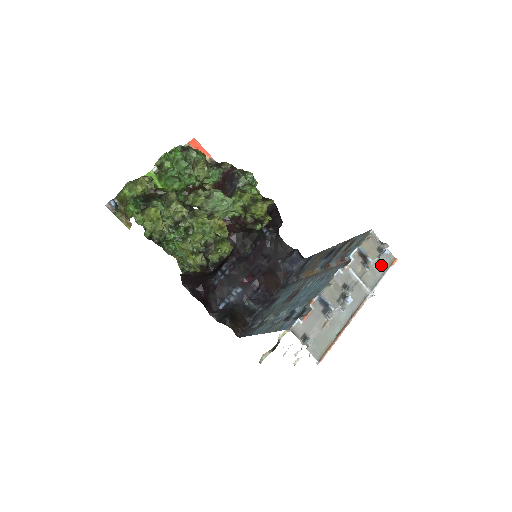
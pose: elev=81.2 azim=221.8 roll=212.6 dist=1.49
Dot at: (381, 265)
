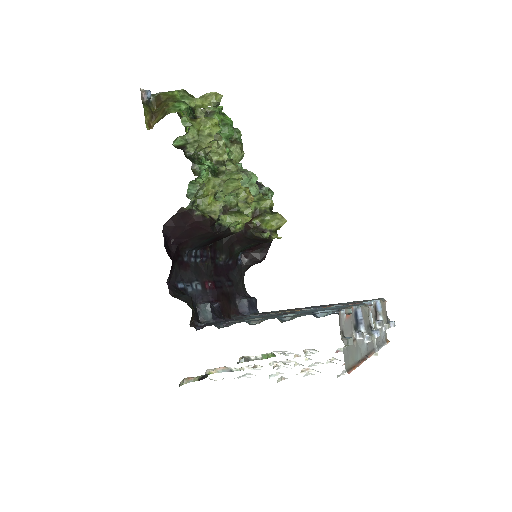
Dot at: (383, 334)
